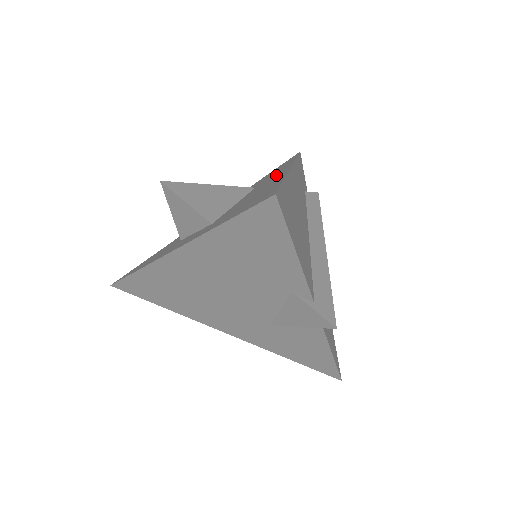
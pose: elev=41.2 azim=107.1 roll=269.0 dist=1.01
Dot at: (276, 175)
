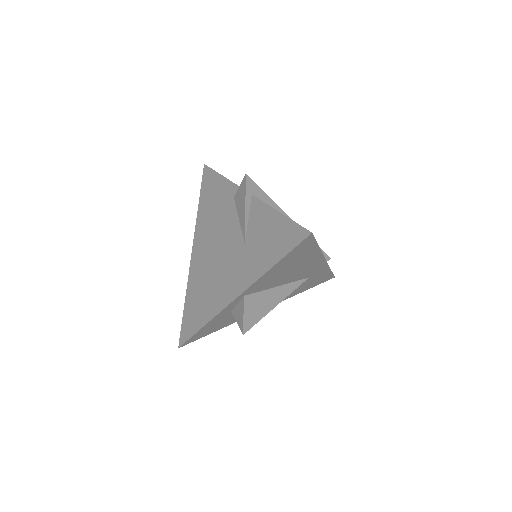
Dot at: occluded
